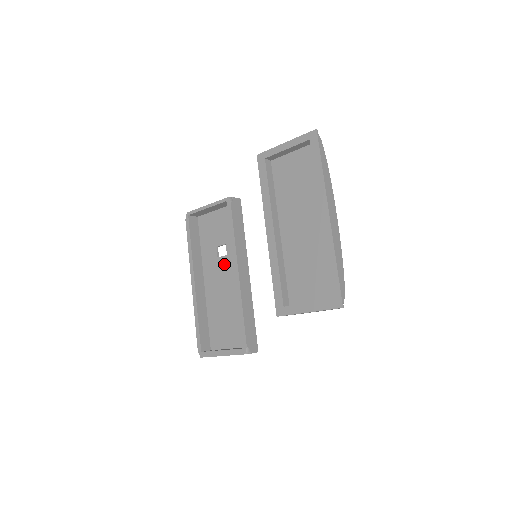
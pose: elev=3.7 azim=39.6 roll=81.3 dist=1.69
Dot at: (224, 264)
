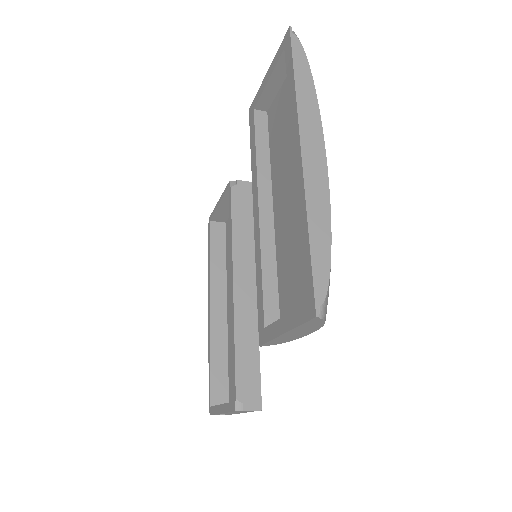
Dot at: occluded
